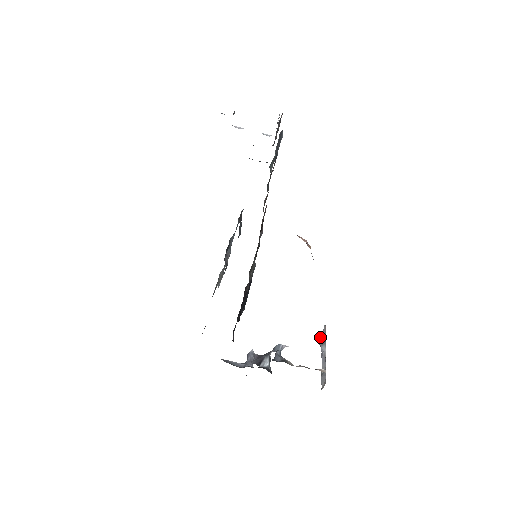
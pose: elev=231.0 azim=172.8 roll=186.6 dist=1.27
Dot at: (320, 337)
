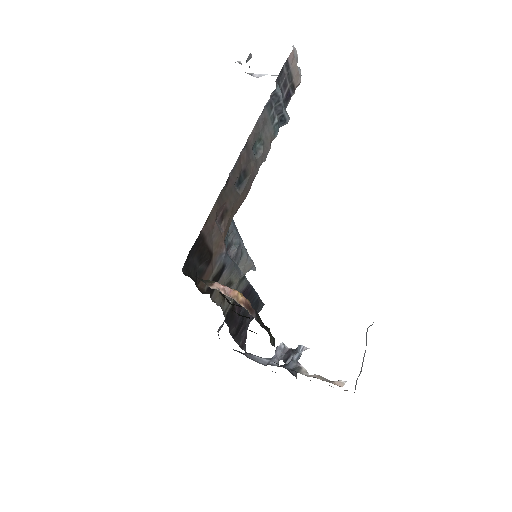
Dot at: occluded
